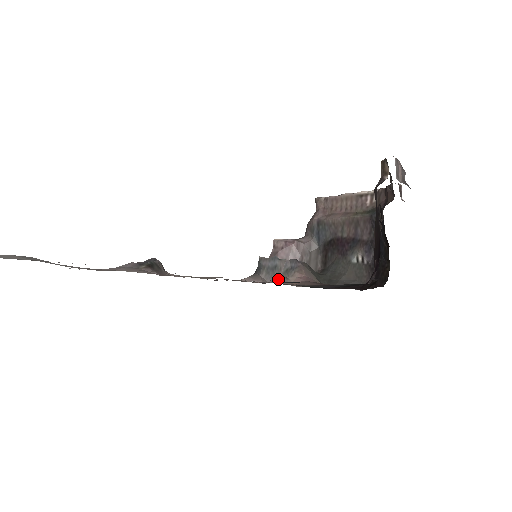
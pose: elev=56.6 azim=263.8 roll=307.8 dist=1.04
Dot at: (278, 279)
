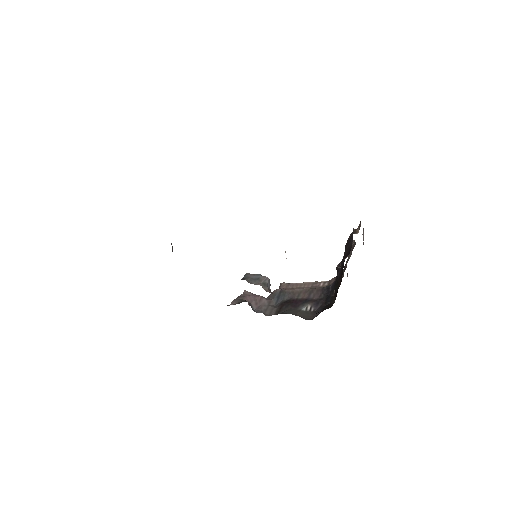
Dot at: (257, 284)
